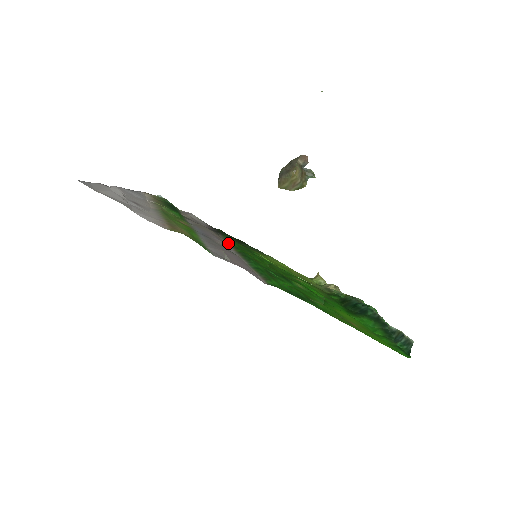
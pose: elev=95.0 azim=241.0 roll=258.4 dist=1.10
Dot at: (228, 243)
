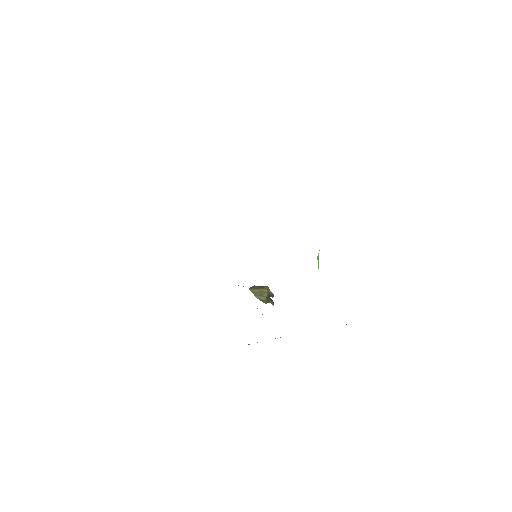
Dot at: occluded
